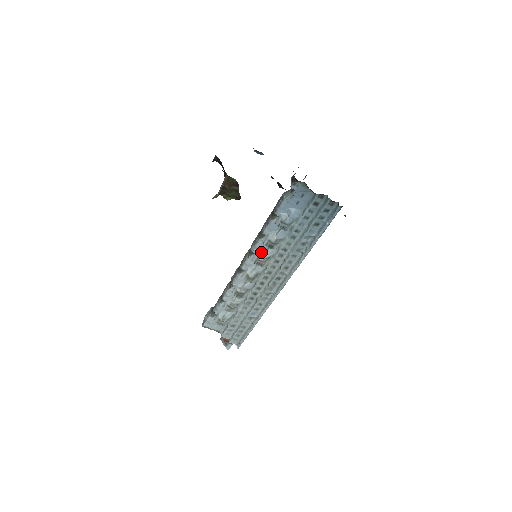
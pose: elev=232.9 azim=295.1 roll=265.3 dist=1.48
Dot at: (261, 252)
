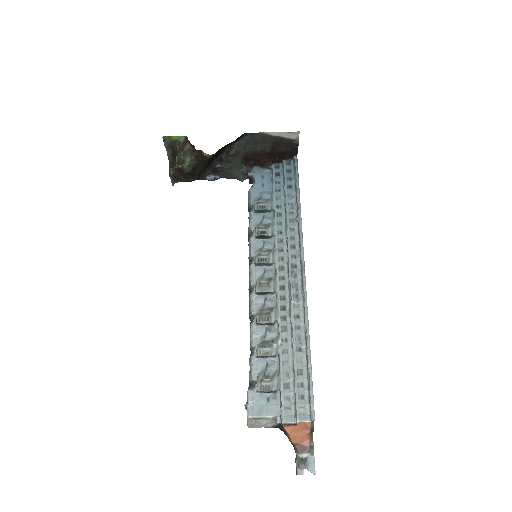
Dot at: (259, 250)
